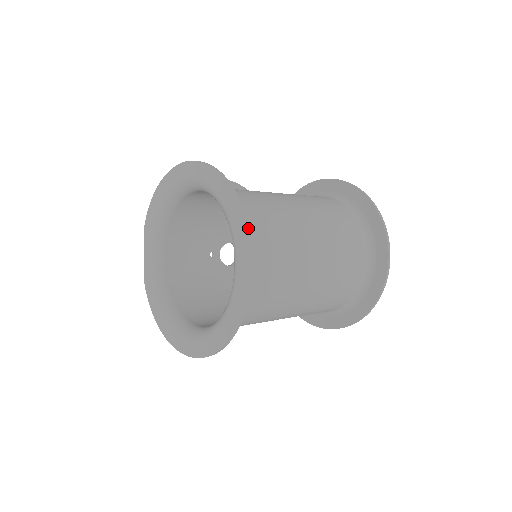
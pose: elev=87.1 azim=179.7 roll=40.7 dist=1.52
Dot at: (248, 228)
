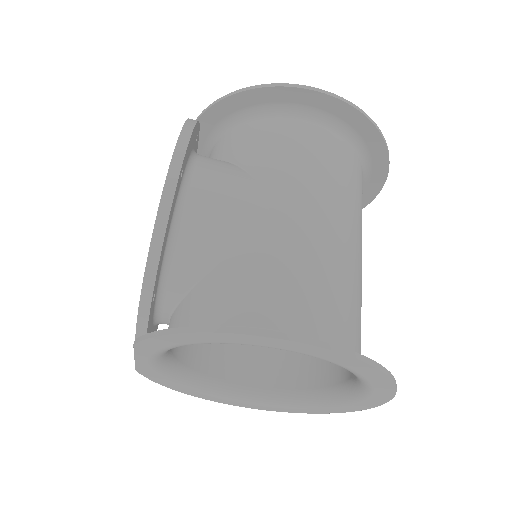
Dot at: occluded
